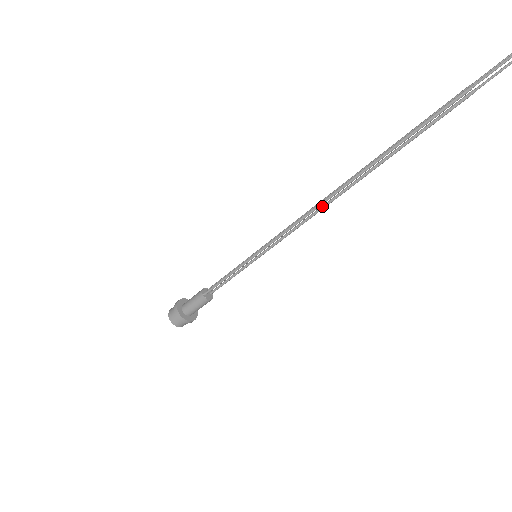
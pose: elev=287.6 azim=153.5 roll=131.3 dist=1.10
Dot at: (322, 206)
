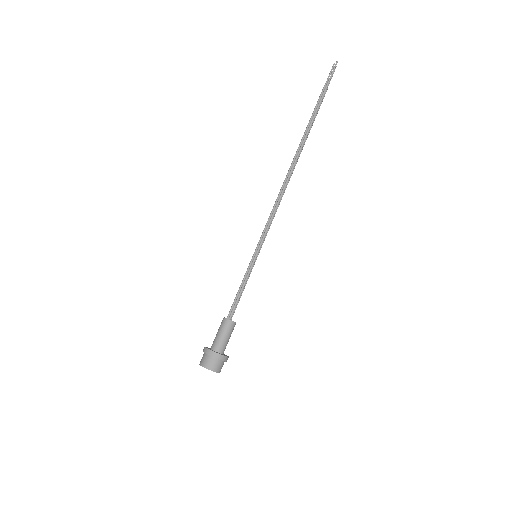
Dot at: occluded
